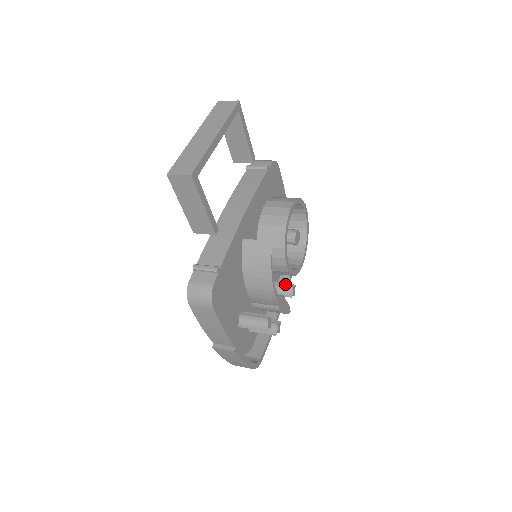
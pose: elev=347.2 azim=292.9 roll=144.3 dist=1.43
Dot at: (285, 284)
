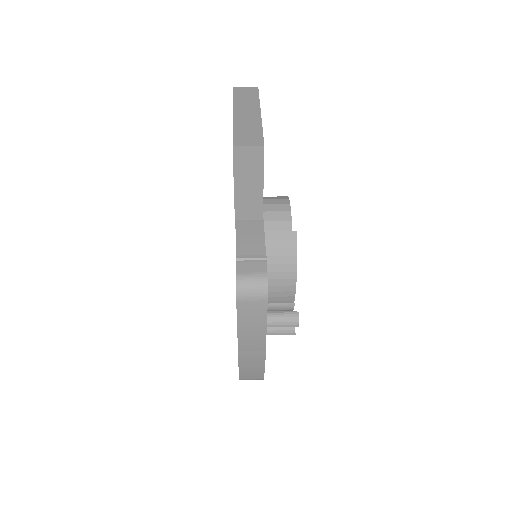
Dot at: occluded
